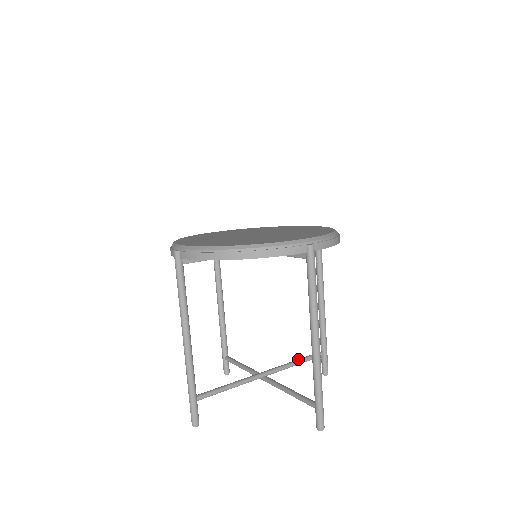
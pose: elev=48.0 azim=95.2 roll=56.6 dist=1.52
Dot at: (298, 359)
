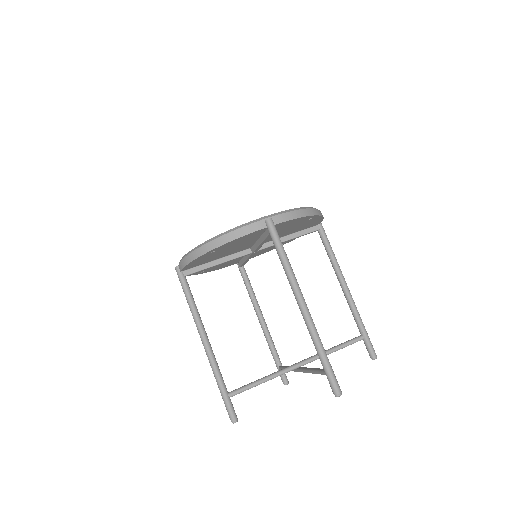
Dot at: (334, 346)
